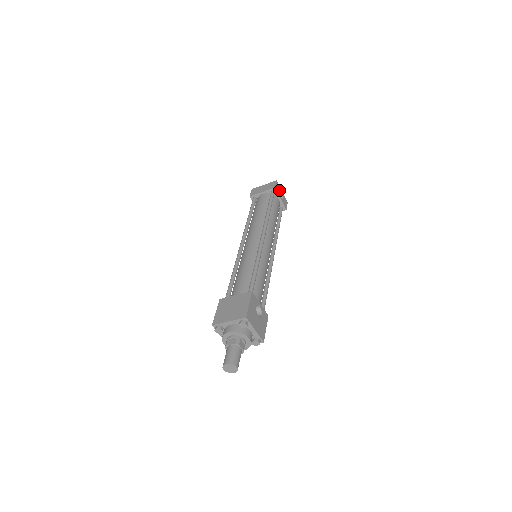
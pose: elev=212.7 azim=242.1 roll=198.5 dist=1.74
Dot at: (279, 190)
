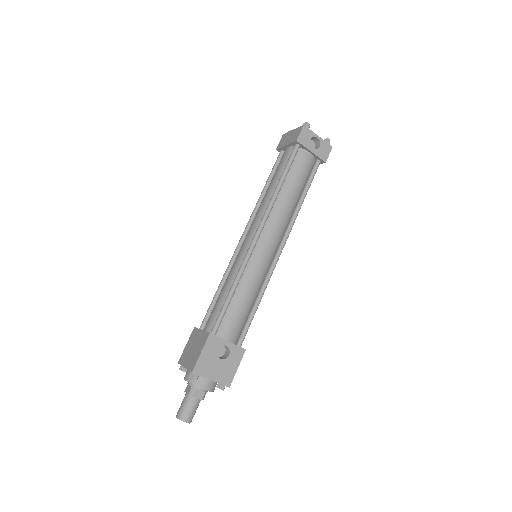
Dot at: (309, 138)
